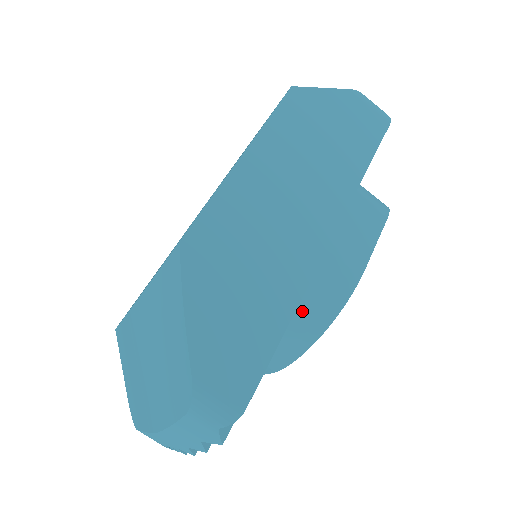
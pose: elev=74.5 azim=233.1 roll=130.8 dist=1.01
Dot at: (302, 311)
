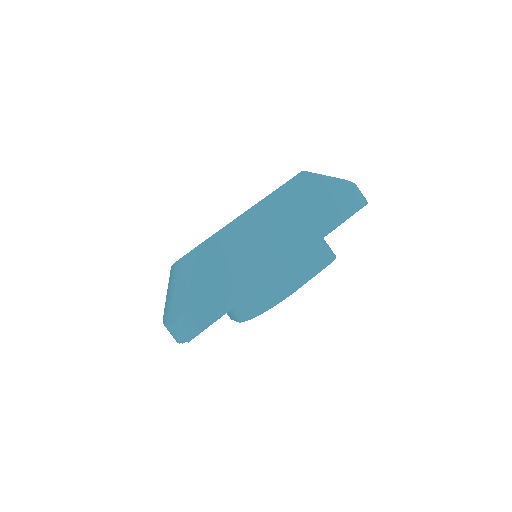
Dot at: (256, 297)
